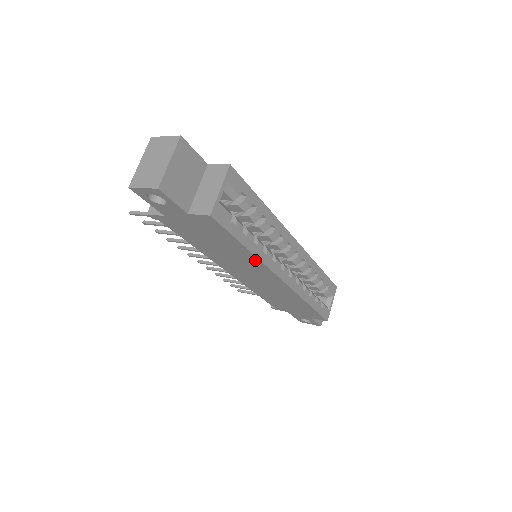
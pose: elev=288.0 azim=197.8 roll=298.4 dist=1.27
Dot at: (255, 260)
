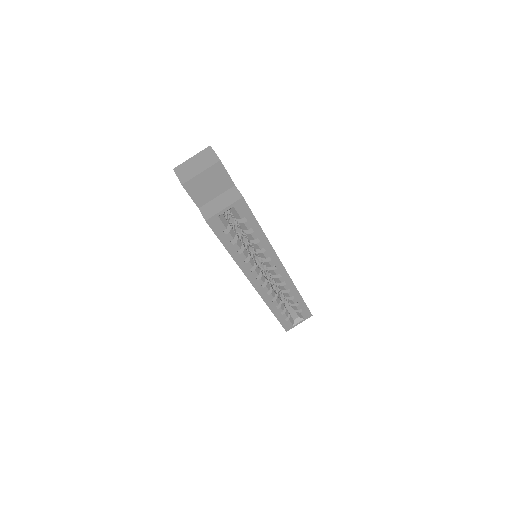
Dot at: occluded
